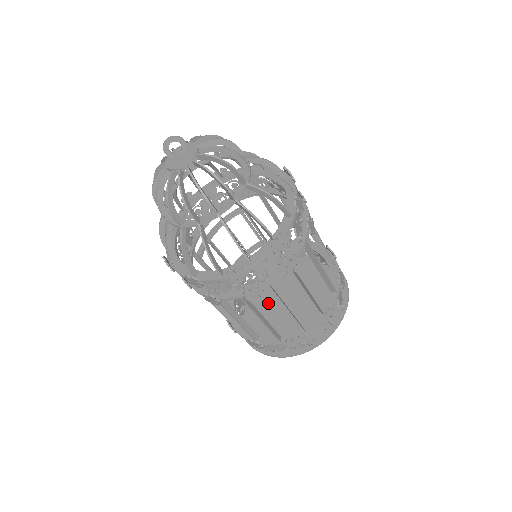
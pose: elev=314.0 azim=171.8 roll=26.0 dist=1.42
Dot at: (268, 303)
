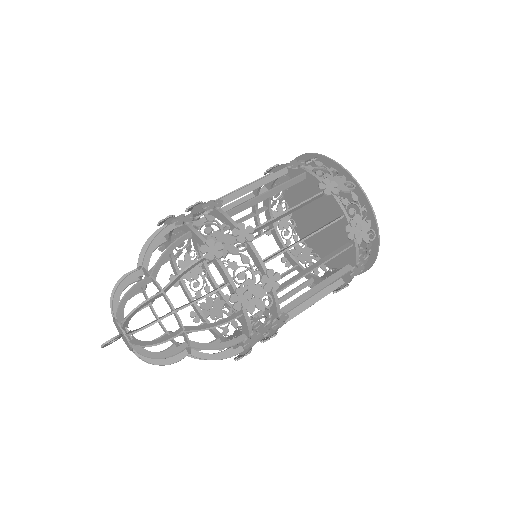
Dot at: (308, 216)
